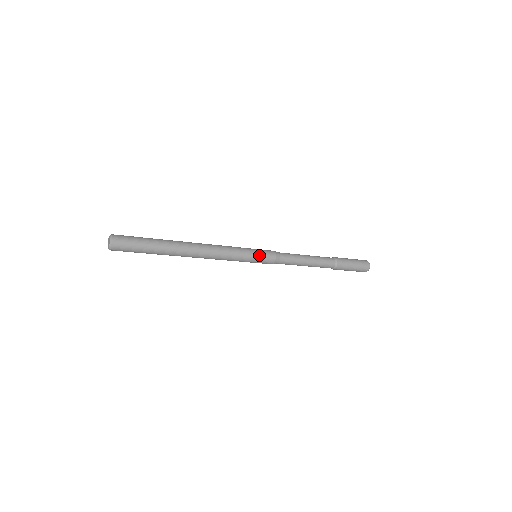
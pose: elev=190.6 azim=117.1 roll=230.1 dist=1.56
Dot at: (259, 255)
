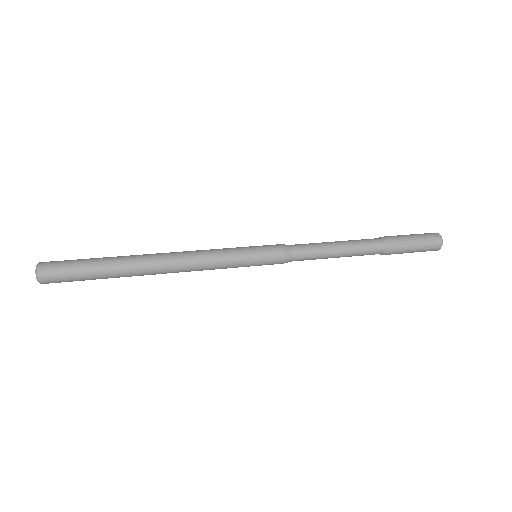
Dot at: (258, 258)
